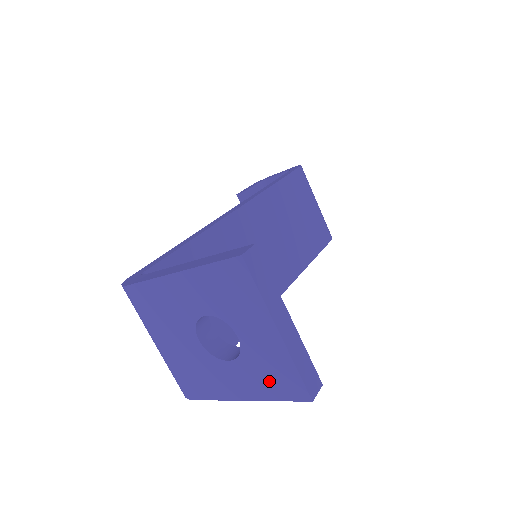
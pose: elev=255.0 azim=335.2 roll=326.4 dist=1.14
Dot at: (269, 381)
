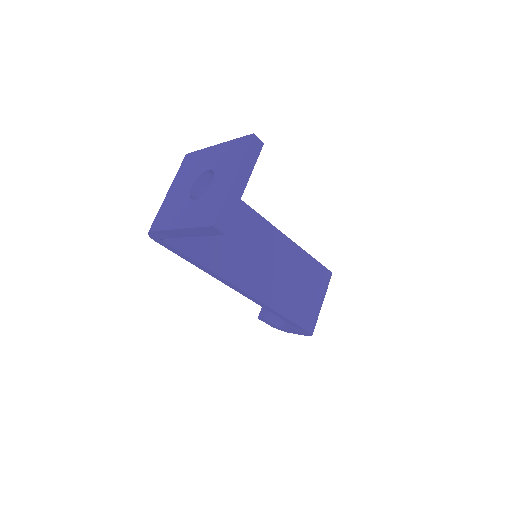
Dot at: (203, 212)
